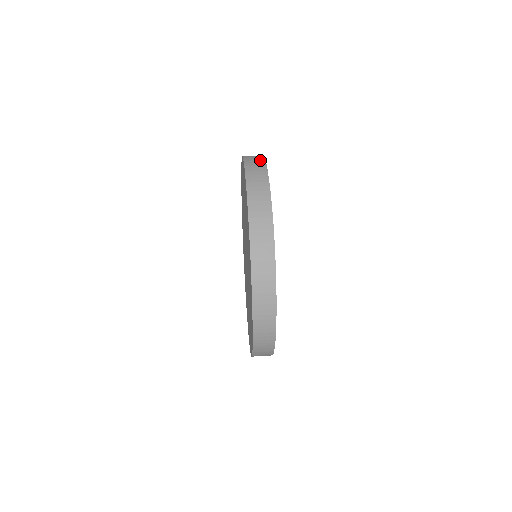
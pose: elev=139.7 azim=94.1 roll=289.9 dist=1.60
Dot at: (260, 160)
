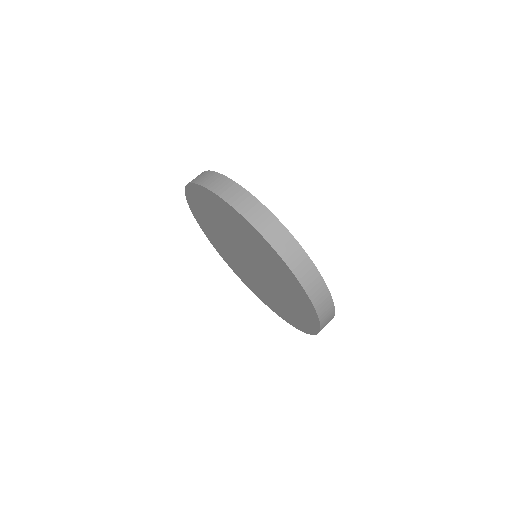
Dot at: (227, 182)
